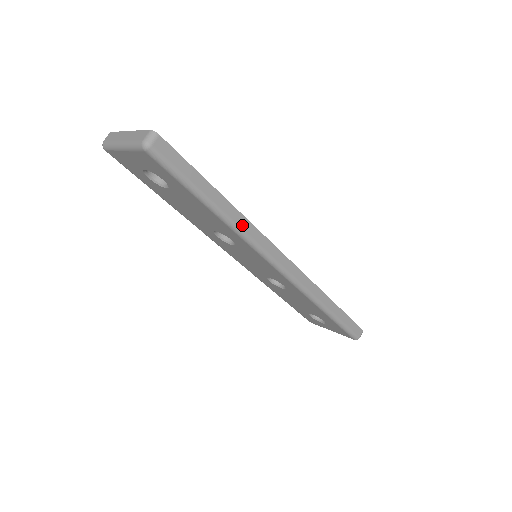
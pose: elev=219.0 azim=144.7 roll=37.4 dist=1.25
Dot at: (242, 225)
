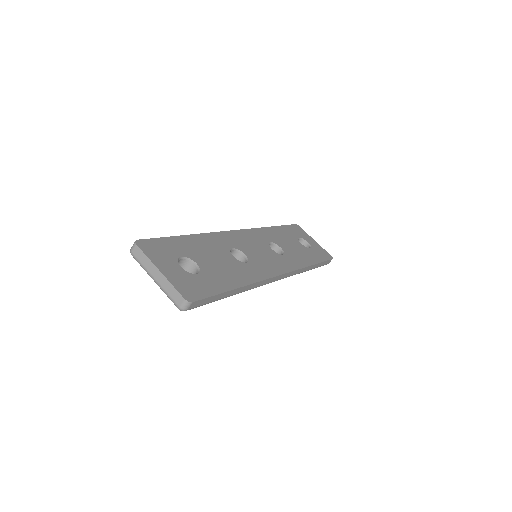
Dot at: (250, 288)
